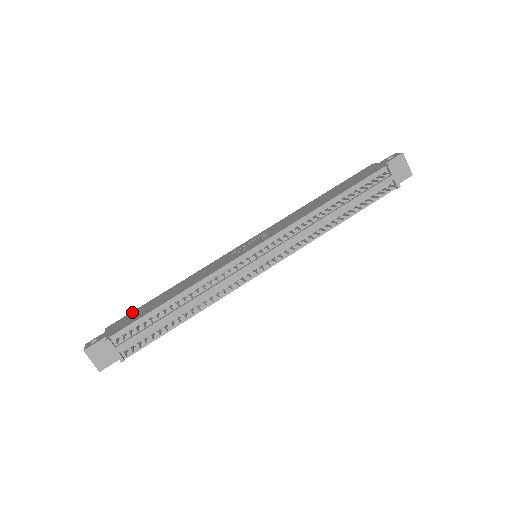
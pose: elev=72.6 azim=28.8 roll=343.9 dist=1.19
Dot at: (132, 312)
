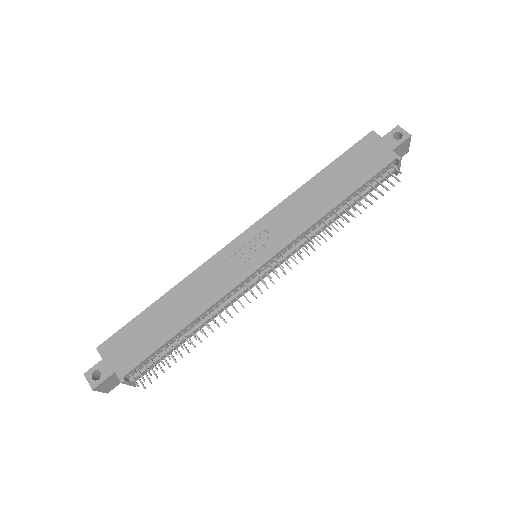
Dot at: (125, 329)
